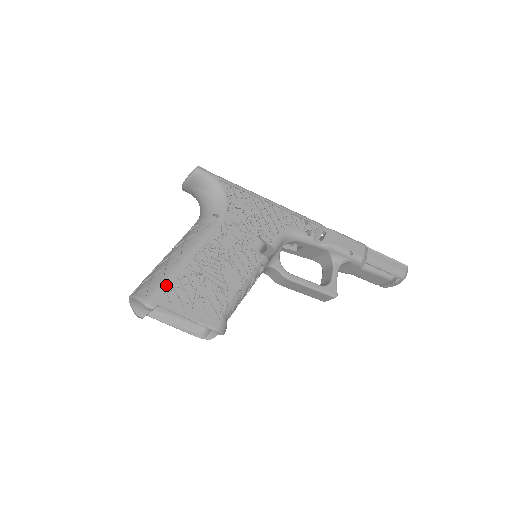
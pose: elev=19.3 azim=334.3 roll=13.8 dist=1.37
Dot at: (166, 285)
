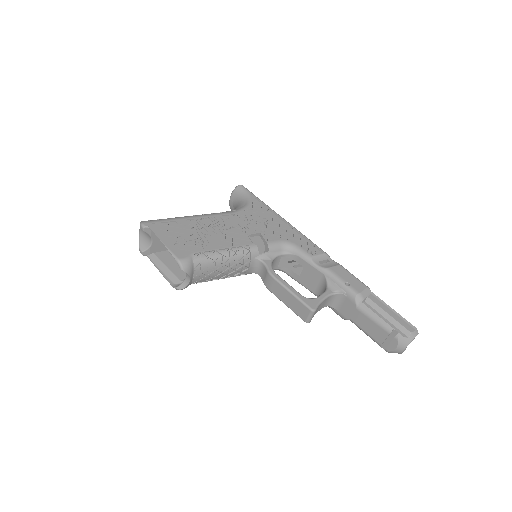
Dot at: (164, 221)
